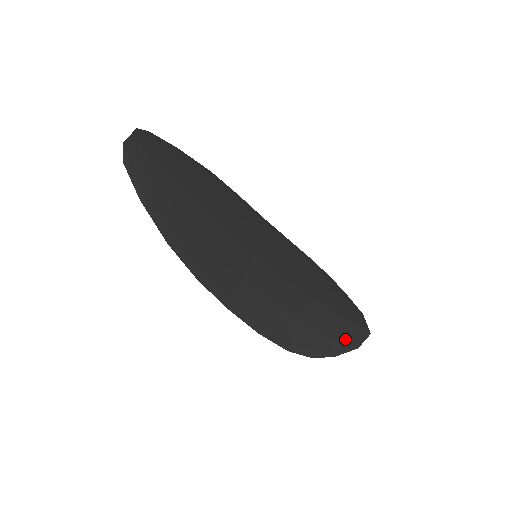
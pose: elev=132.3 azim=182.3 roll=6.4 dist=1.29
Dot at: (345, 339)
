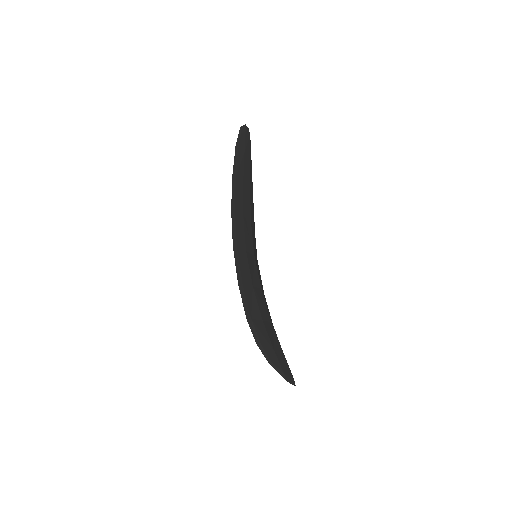
Dot at: (281, 364)
